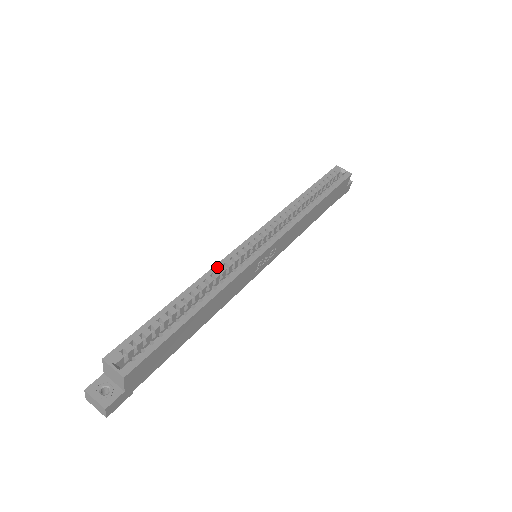
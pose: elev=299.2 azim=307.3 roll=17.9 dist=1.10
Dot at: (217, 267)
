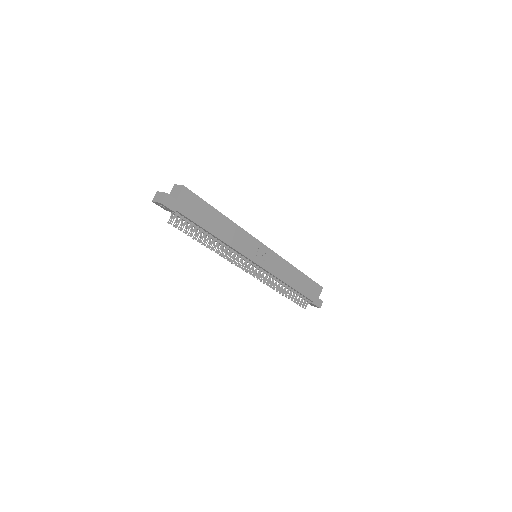
Dot at: occluded
